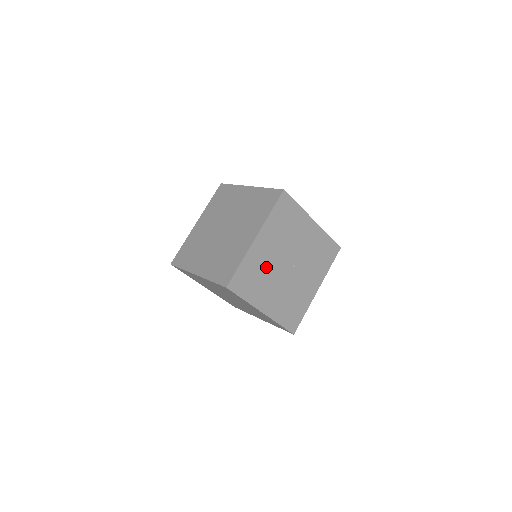
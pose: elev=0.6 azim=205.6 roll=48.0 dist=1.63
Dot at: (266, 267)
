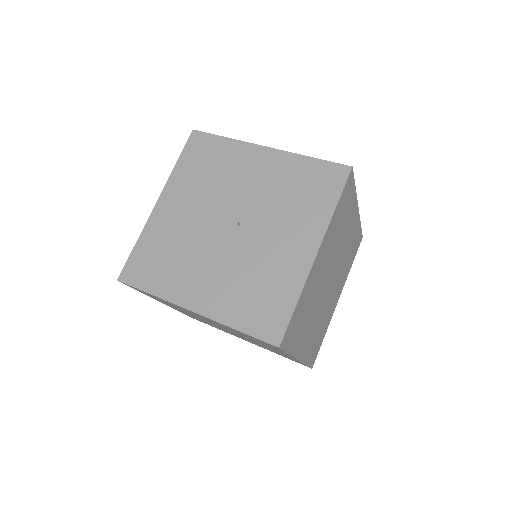
Dot at: (184, 238)
